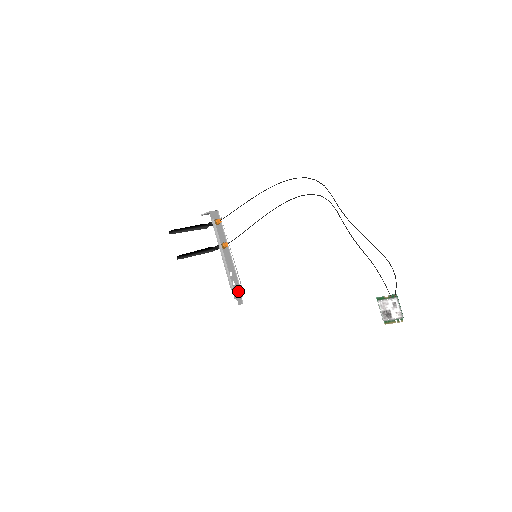
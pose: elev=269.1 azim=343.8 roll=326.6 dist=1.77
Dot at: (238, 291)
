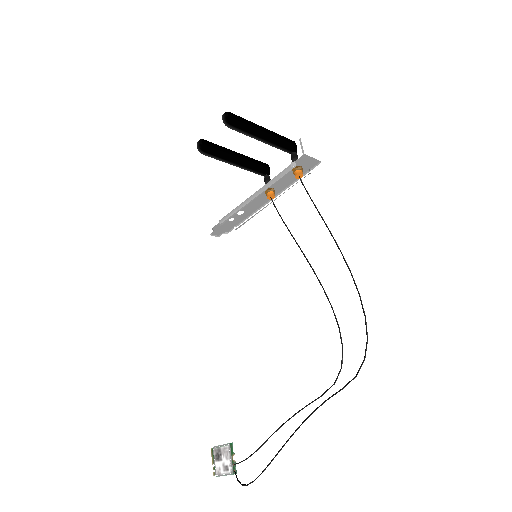
Dot at: (228, 227)
